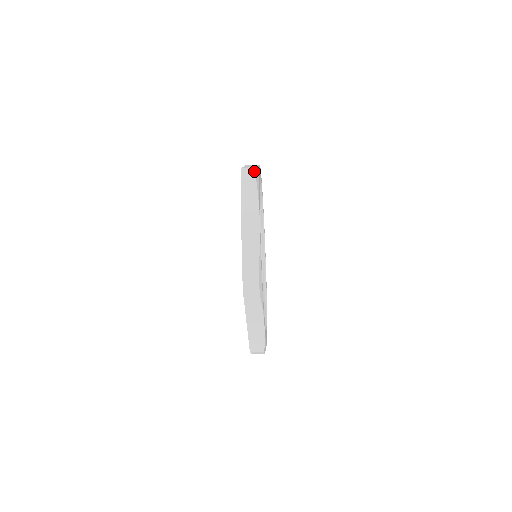
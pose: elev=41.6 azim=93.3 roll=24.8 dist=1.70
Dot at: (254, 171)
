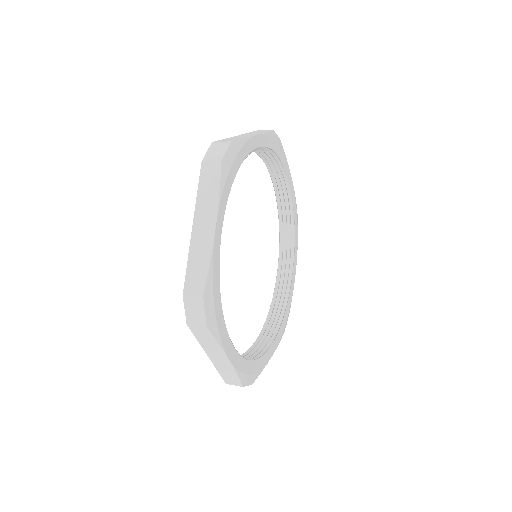
Dot at: (201, 308)
